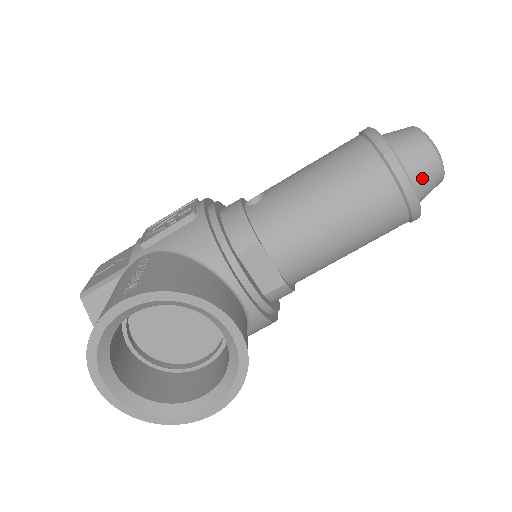
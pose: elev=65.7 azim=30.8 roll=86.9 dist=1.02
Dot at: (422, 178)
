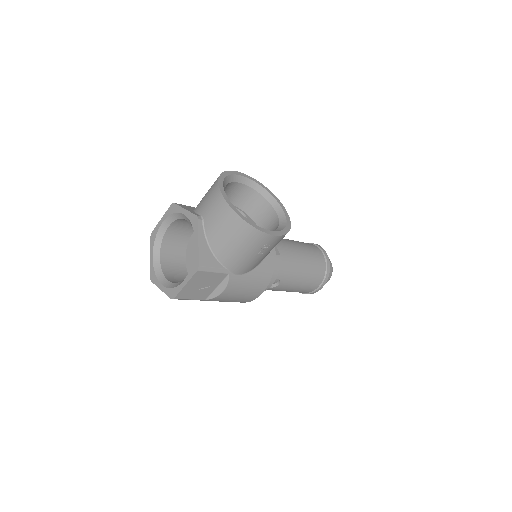
Dot at: occluded
